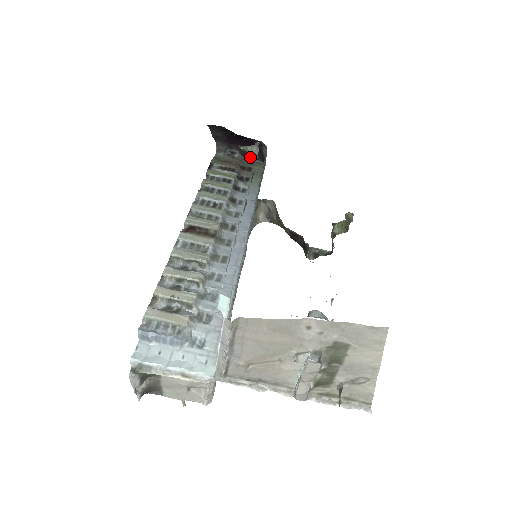
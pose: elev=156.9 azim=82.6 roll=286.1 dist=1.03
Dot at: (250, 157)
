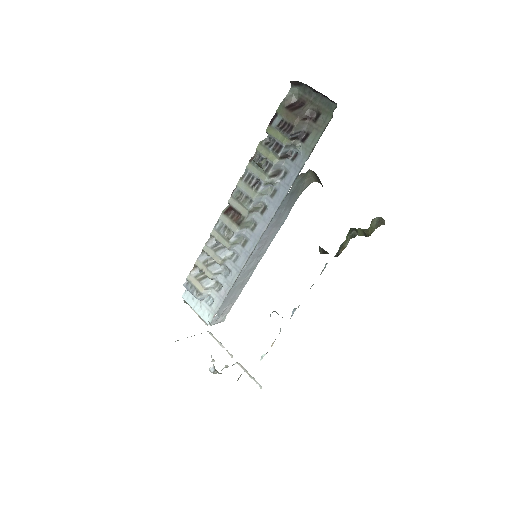
Dot at: occluded
